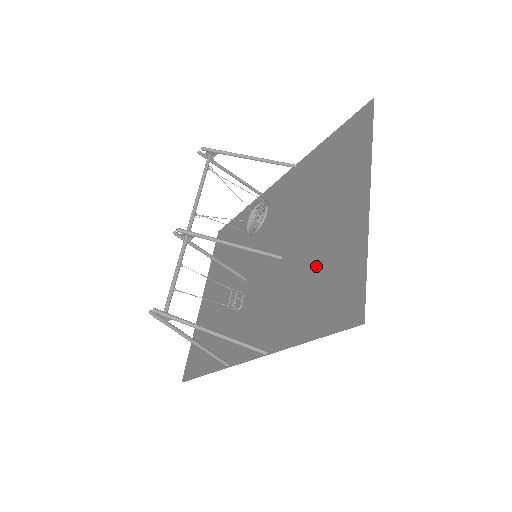
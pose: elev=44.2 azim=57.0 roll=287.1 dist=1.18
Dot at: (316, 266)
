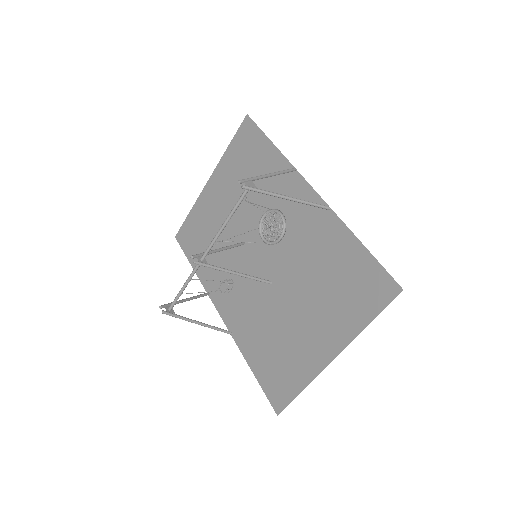
Dot at: (282, 339)
